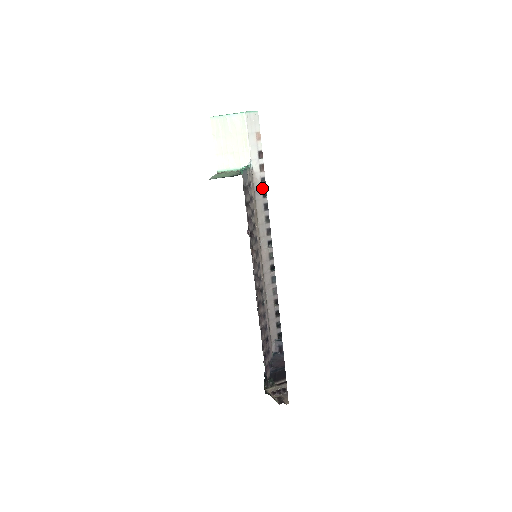
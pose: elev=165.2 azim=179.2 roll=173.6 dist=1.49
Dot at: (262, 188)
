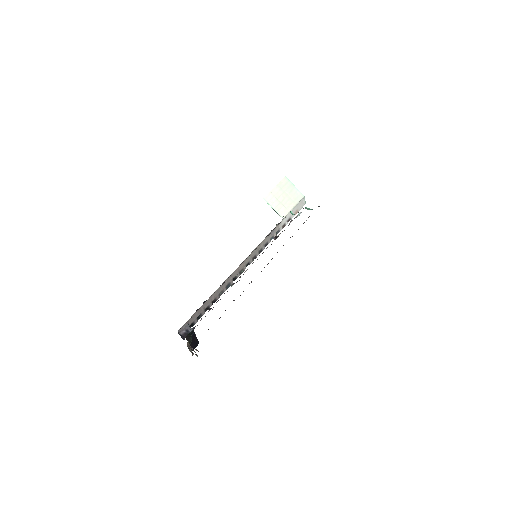
Dot at: (275, 234)
